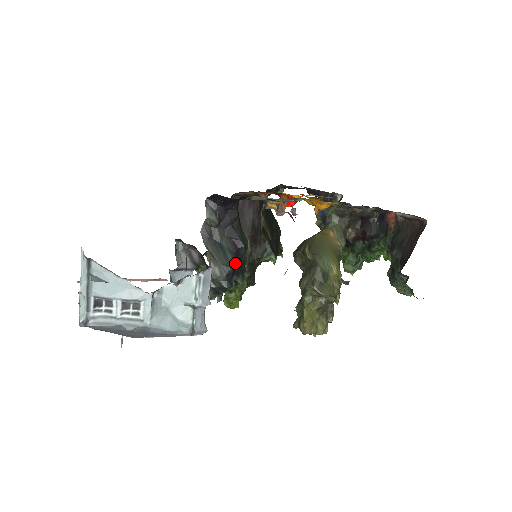
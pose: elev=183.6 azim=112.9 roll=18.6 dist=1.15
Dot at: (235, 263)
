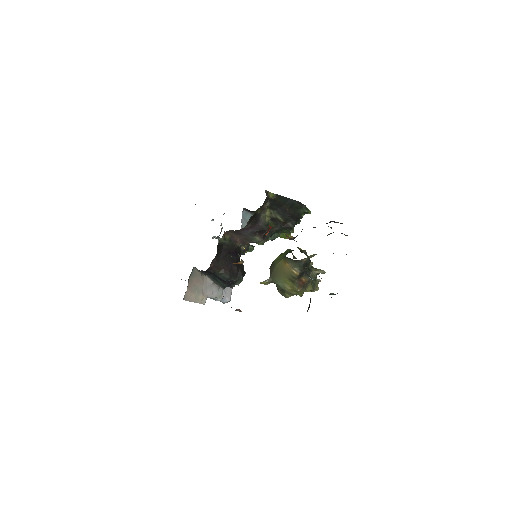
Dot at: (226, 285)
